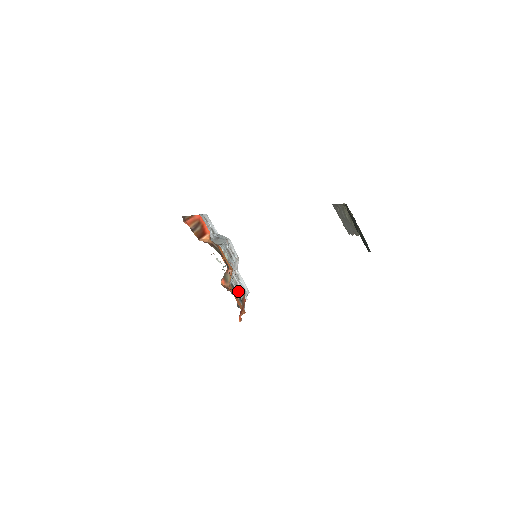
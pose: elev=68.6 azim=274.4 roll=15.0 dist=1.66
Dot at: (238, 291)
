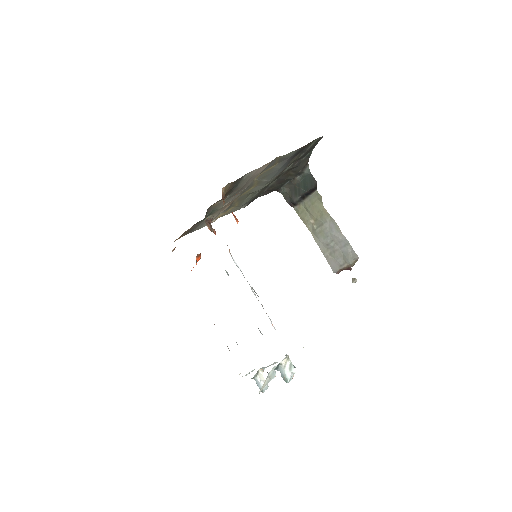
Dot at: occluded
